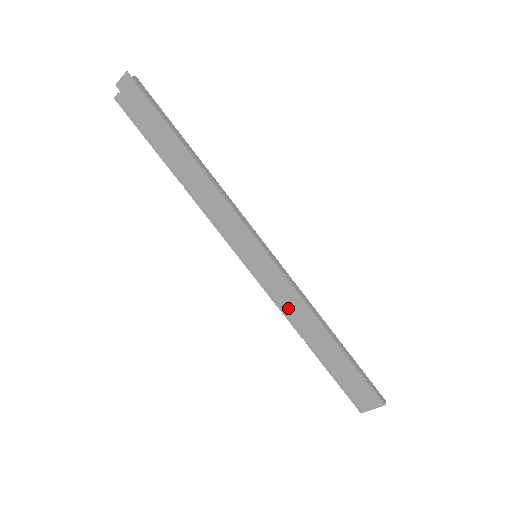
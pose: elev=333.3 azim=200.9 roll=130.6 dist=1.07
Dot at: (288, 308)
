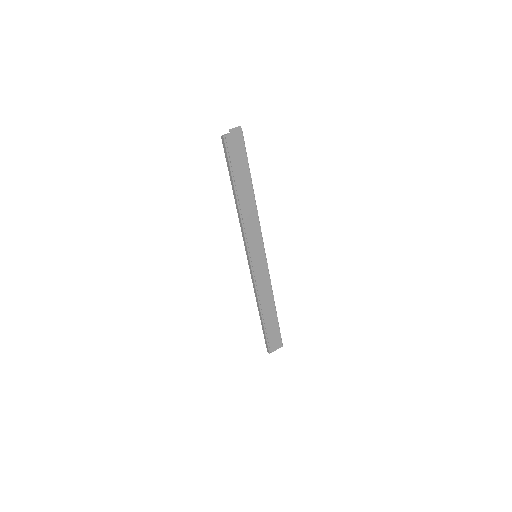
Dot at: (261, 289)
